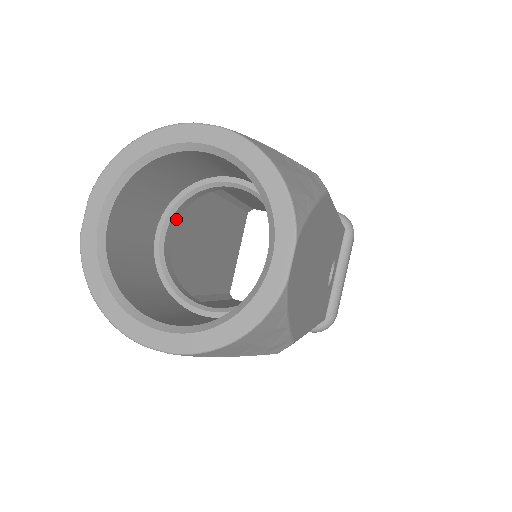
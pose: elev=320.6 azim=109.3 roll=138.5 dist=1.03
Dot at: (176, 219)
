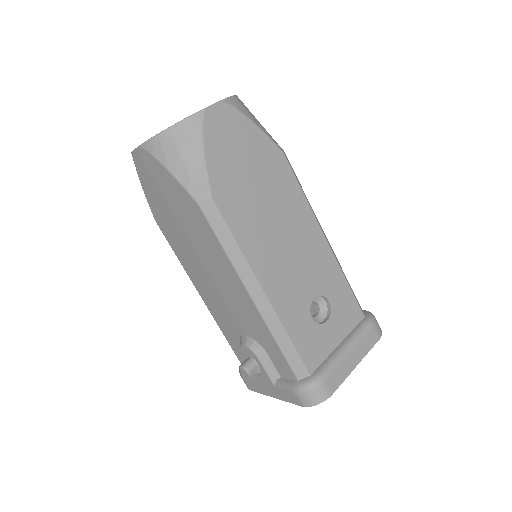
Dot at: occluded
